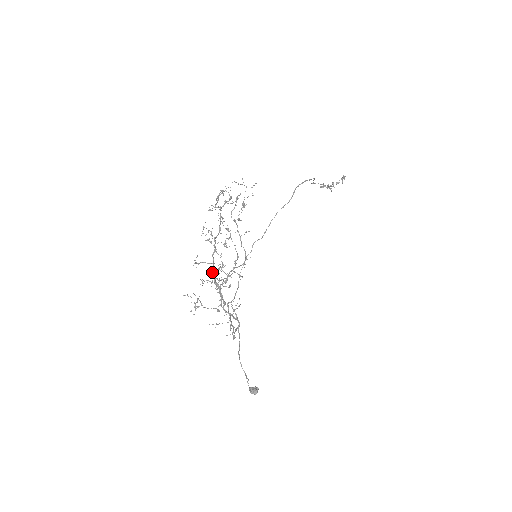
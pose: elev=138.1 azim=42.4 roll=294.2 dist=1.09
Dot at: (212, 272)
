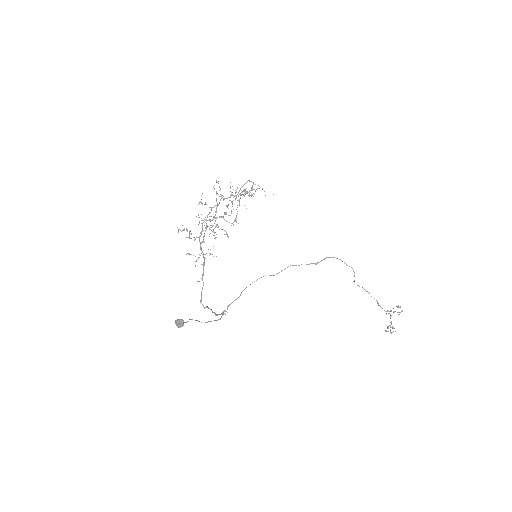
Dot at: occluded
